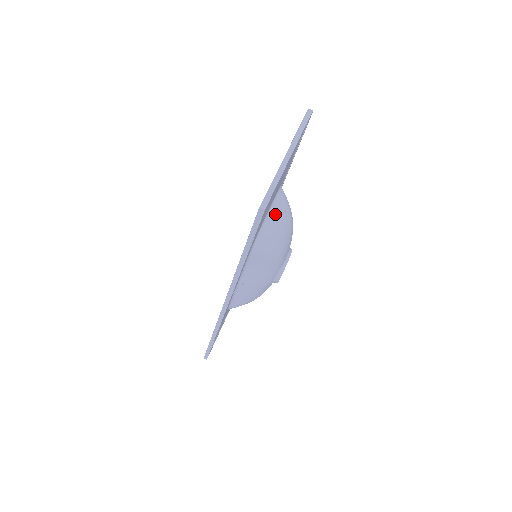
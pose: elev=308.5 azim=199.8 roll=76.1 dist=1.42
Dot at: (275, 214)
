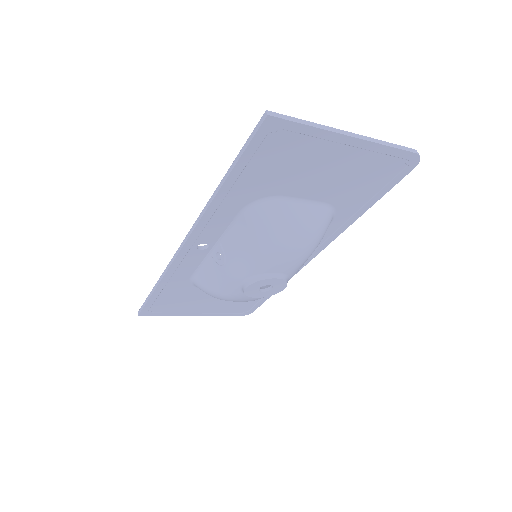
Dot at: (298, 210)
